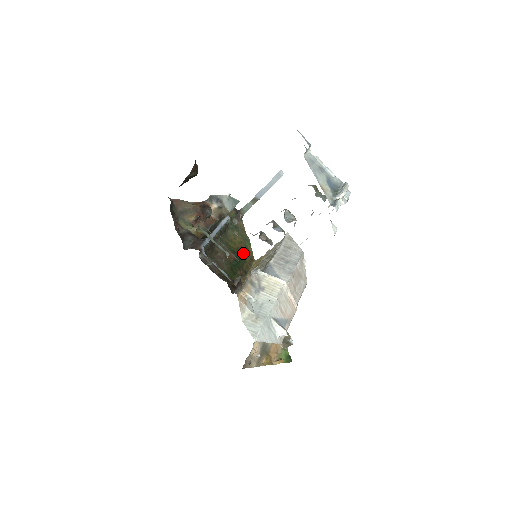
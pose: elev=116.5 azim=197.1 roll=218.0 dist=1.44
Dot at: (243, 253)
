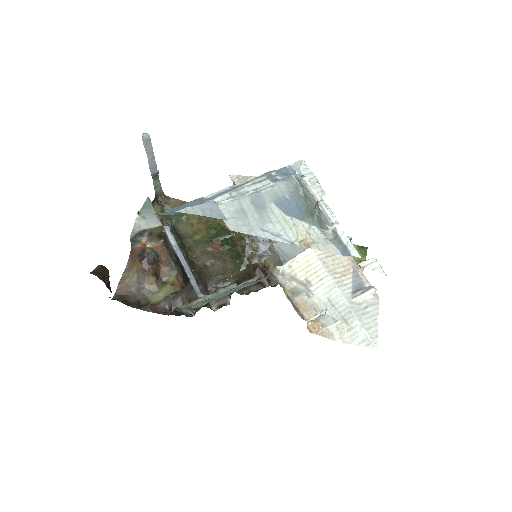
Dot at: (215, 226)
